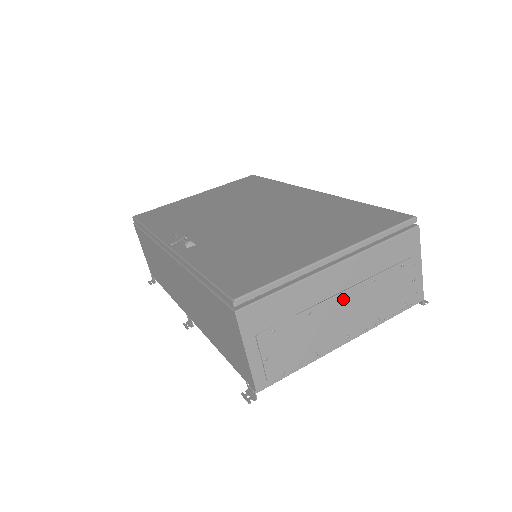
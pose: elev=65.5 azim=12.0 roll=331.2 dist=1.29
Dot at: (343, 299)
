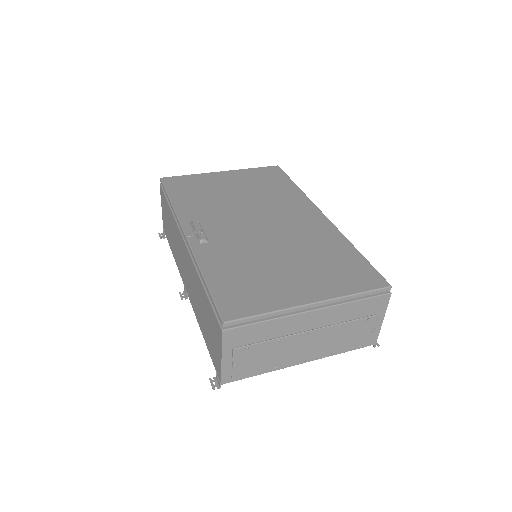
Dot at: (310, 335)
